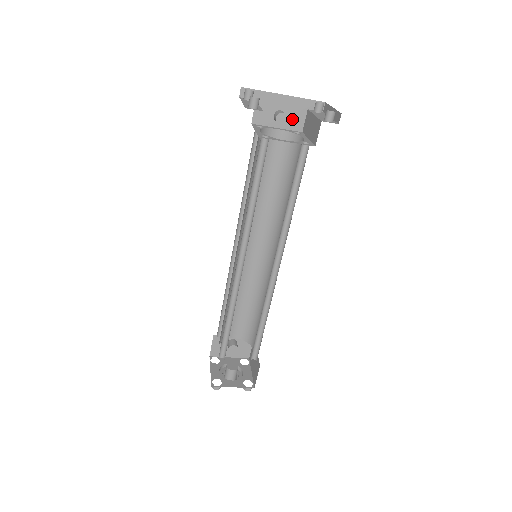
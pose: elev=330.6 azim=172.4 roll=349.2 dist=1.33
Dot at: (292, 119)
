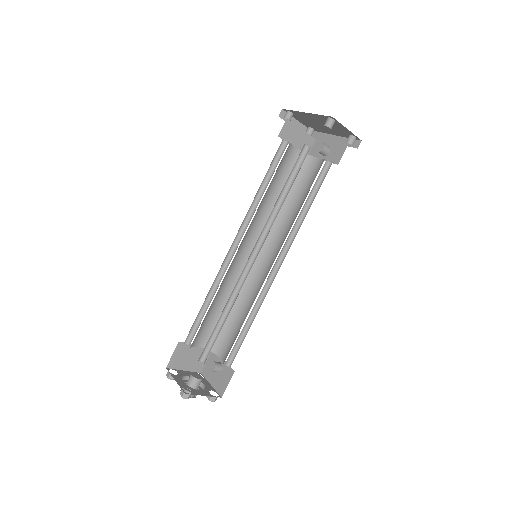
Dot at: (334, 154)
